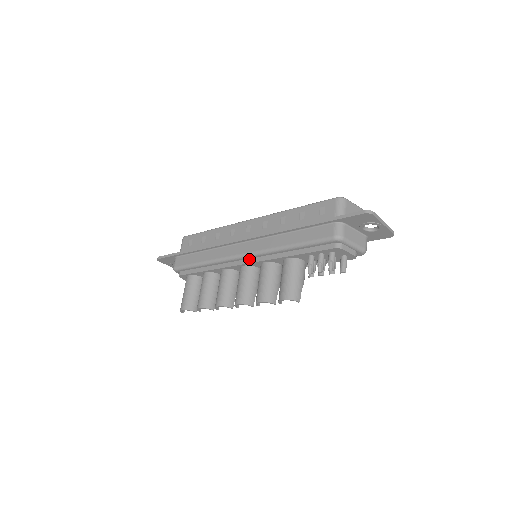
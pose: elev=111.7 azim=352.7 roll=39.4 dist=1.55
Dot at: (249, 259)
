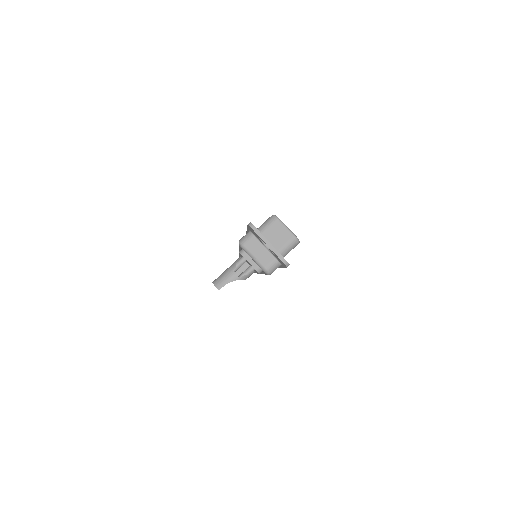
Dot at: occluded
